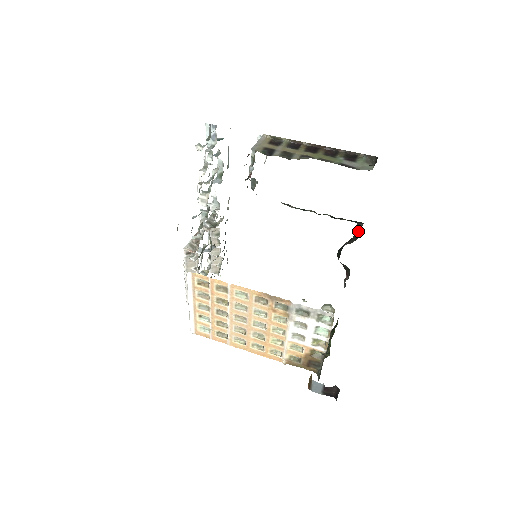
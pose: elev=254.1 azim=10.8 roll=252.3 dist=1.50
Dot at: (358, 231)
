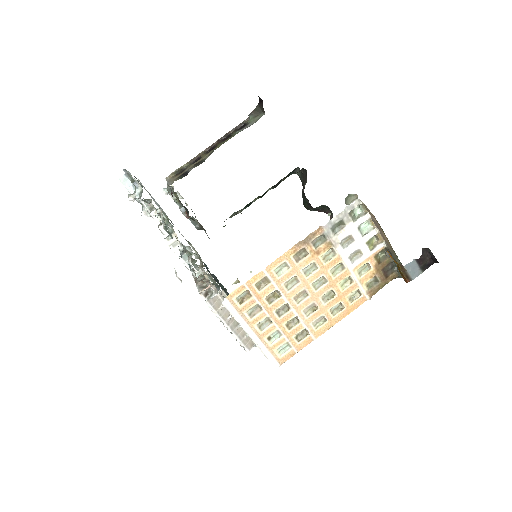
Dot at: (301, 174)
